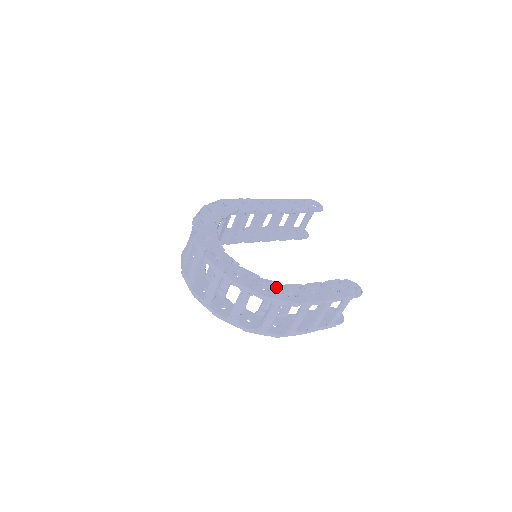
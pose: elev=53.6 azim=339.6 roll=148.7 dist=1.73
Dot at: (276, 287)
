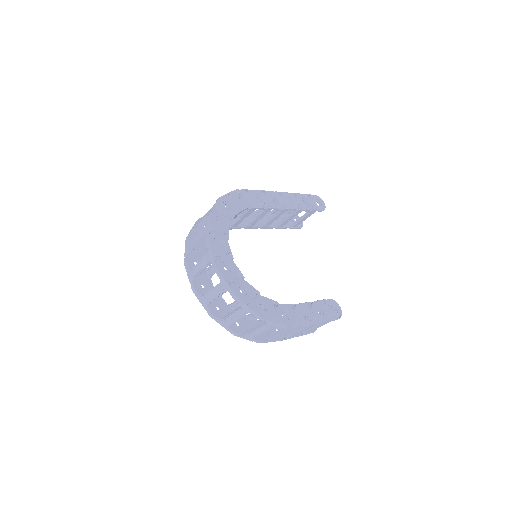
Dot at: (273, 307)
